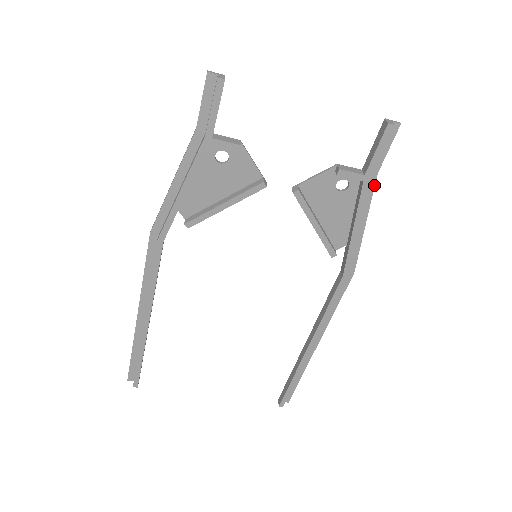
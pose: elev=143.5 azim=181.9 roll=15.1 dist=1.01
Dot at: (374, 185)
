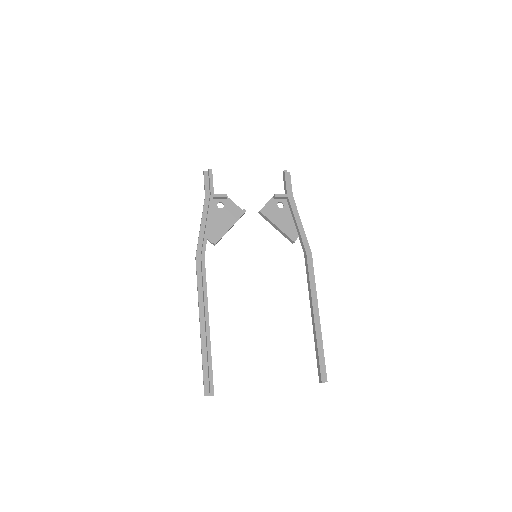
Dot at: (294, 201)
